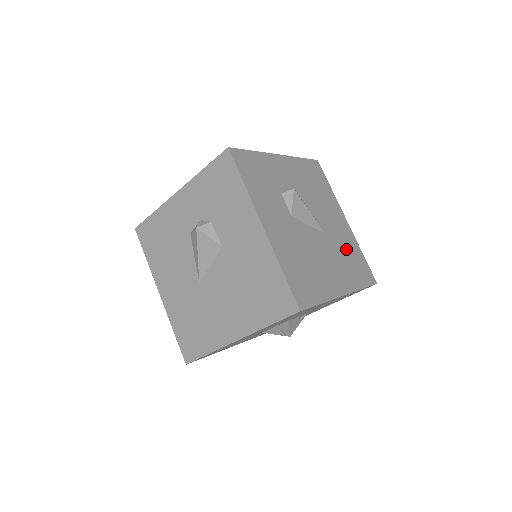
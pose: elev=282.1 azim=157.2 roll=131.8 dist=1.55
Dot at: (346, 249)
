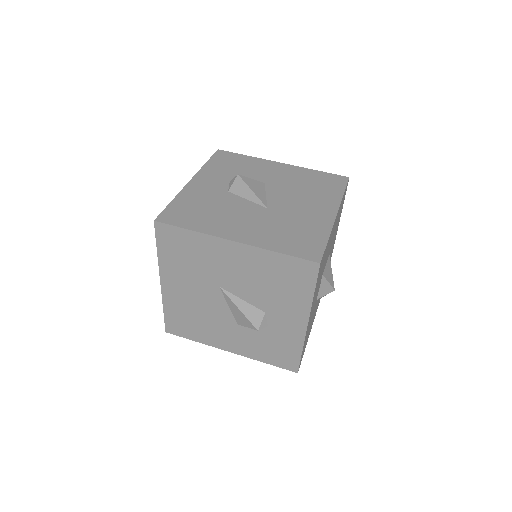
Dot at: occluded
